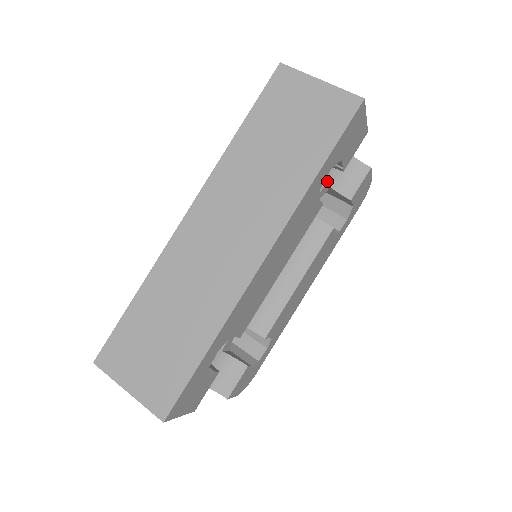
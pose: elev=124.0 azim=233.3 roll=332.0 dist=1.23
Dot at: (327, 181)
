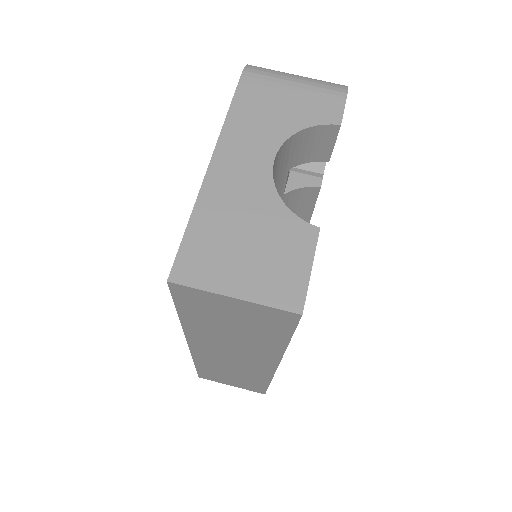
Dot at: (289, 167)
